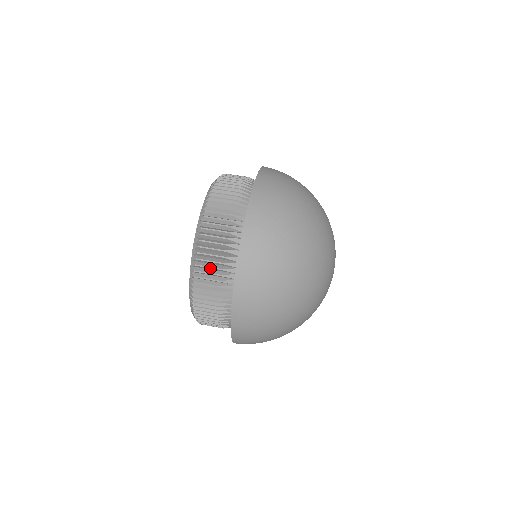
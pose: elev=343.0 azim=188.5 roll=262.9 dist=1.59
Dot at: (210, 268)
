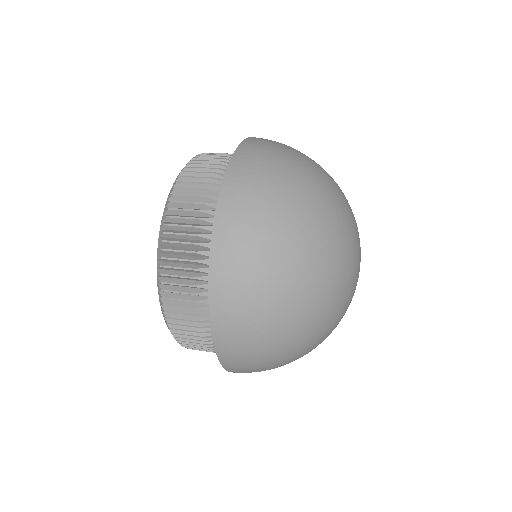
Dot at: (189, 335)
